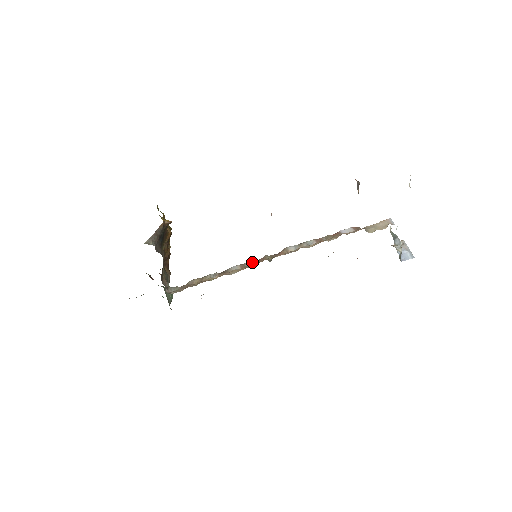
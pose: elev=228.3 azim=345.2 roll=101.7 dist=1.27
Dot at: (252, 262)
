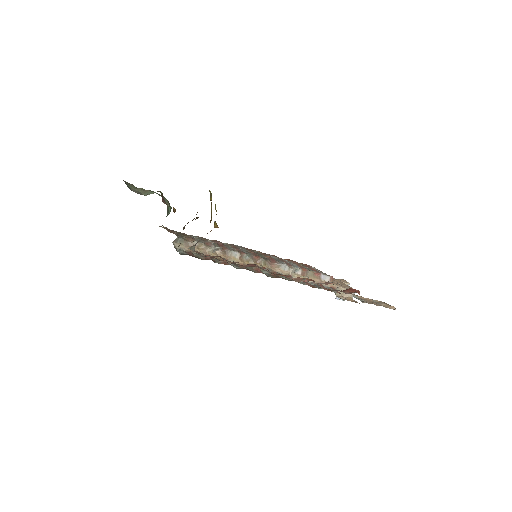
Dot at: (250, 258)
